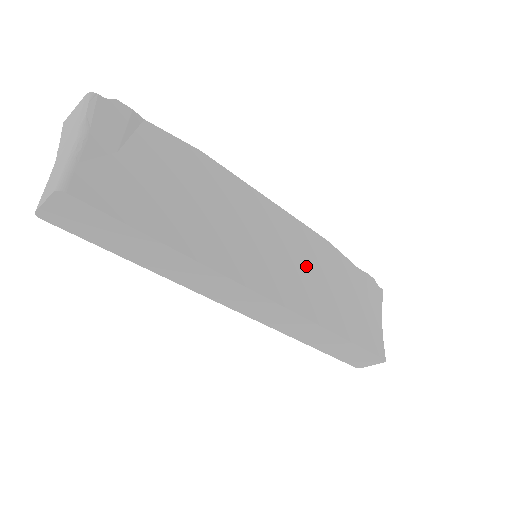
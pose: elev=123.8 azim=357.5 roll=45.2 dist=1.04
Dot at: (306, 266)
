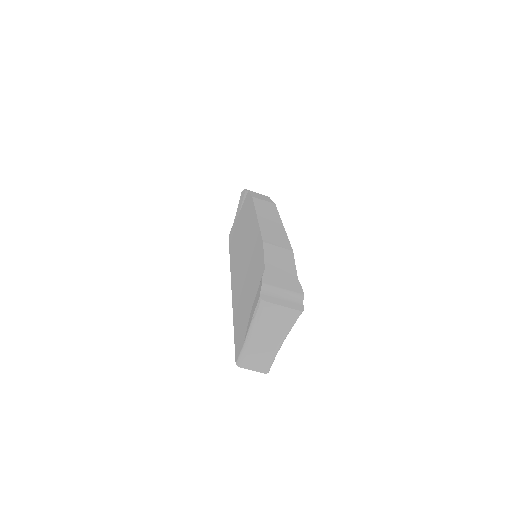
Dot at: occluded
